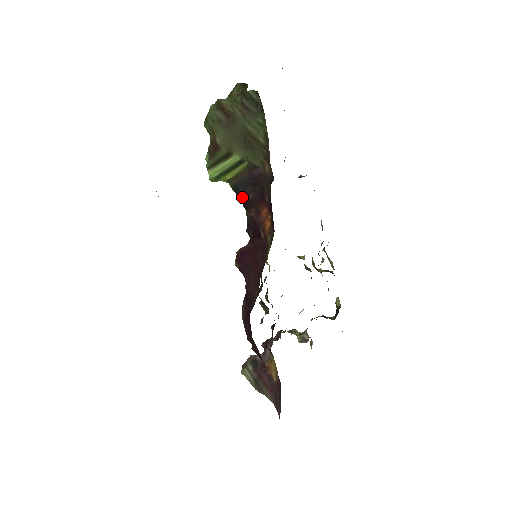
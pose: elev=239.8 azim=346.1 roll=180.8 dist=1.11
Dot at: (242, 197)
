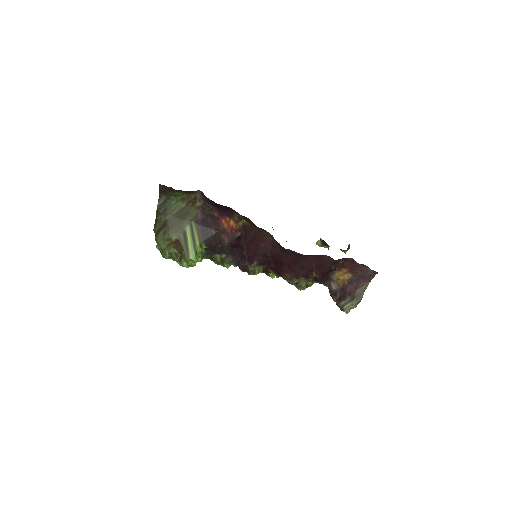
Dot at: (213, 241)
